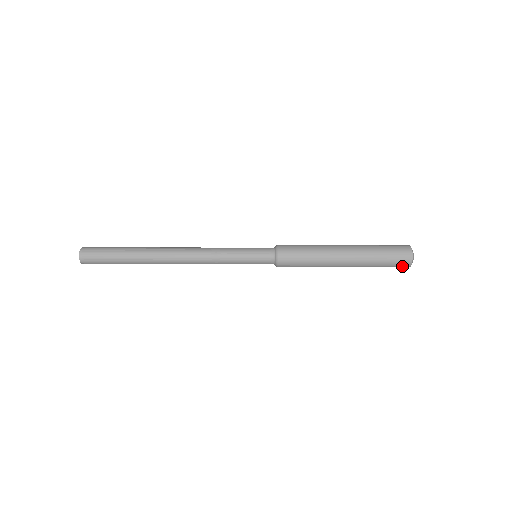
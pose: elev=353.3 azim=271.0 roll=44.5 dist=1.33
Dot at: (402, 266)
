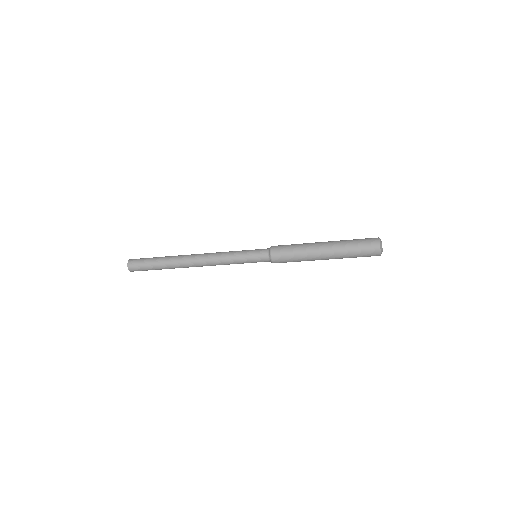
Dot at: (373, 253)
